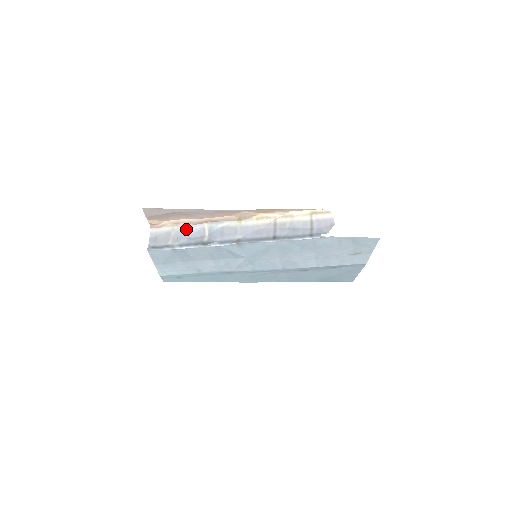
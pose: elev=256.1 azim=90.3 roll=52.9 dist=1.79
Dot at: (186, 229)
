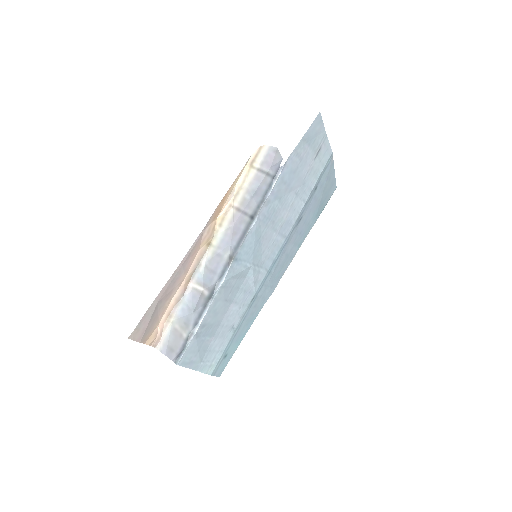
Dot at: (181, 309)
